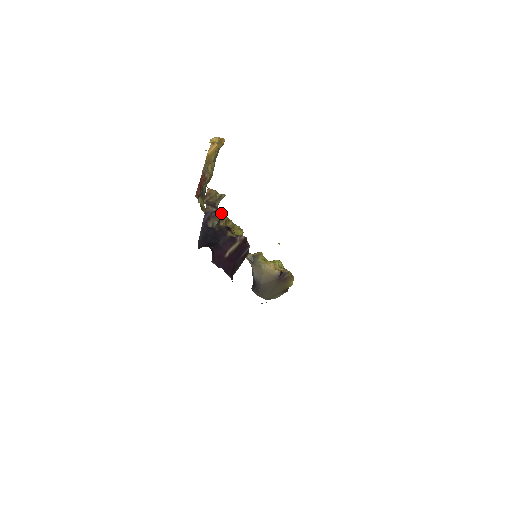
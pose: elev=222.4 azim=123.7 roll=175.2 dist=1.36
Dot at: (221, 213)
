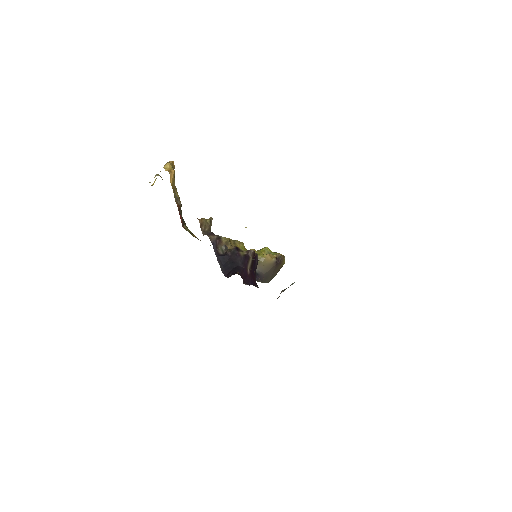
Dot at: (221, 237)
